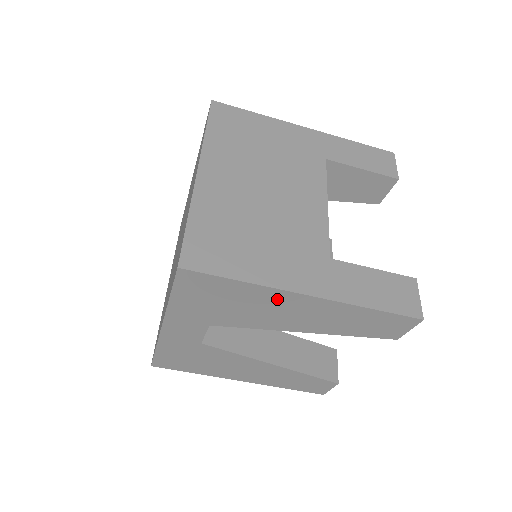
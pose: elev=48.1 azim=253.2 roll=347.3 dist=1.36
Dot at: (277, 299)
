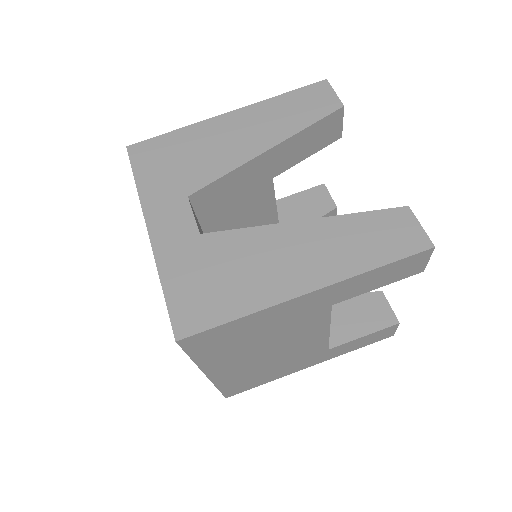
Dot at: (212, 130)
